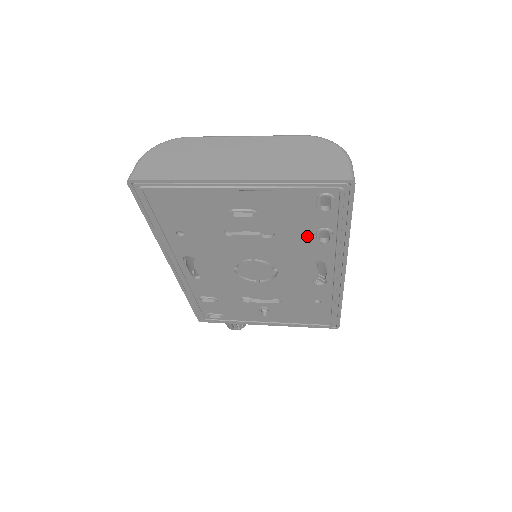
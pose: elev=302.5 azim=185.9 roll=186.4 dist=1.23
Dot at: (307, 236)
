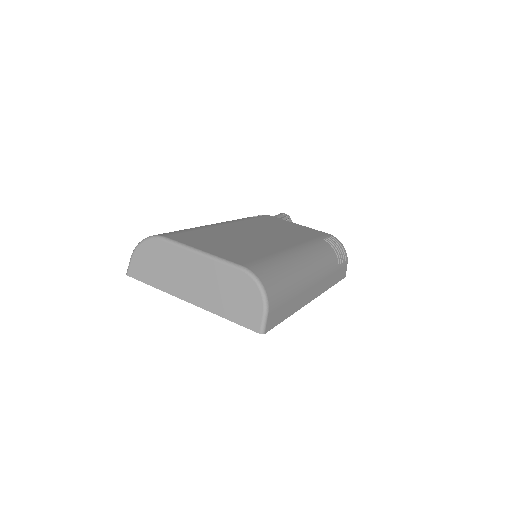
Dot at: occluded
